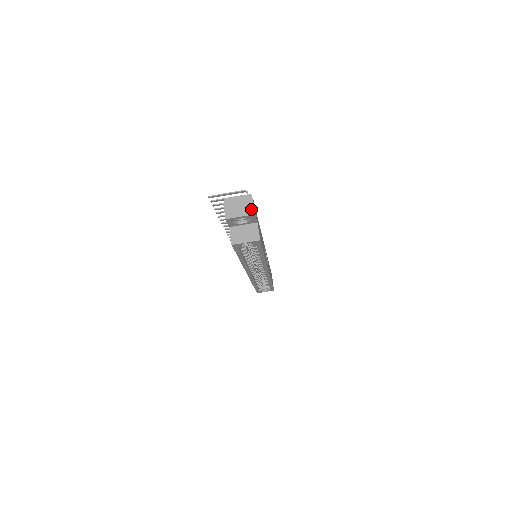
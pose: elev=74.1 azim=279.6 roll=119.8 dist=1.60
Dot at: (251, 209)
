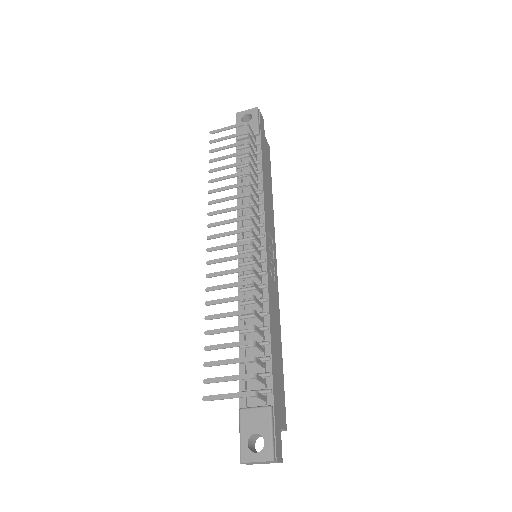
Dot at: occluded
